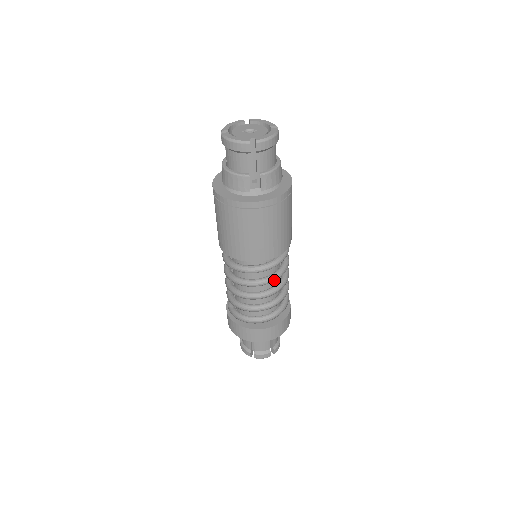
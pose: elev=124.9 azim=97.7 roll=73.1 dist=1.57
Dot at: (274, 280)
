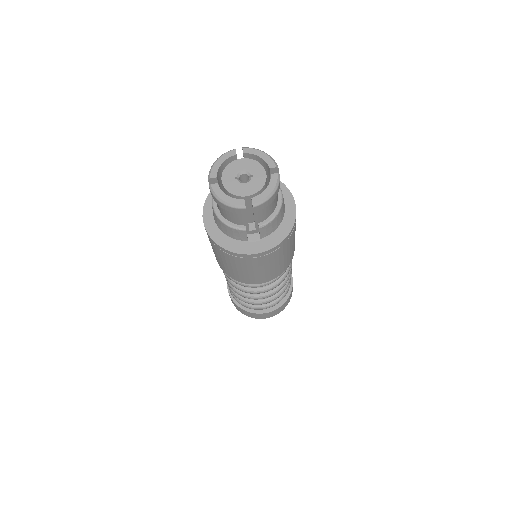
Dot at: (276, 284)
